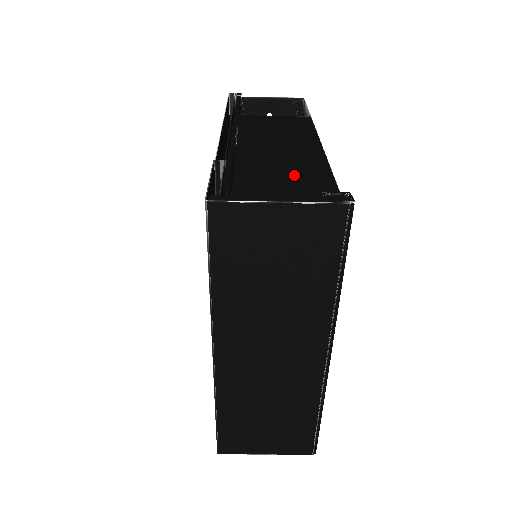
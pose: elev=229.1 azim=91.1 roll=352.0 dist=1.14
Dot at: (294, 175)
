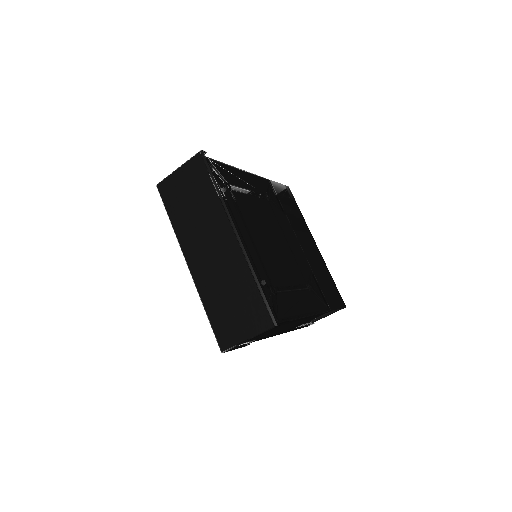
Dot at: occluded
